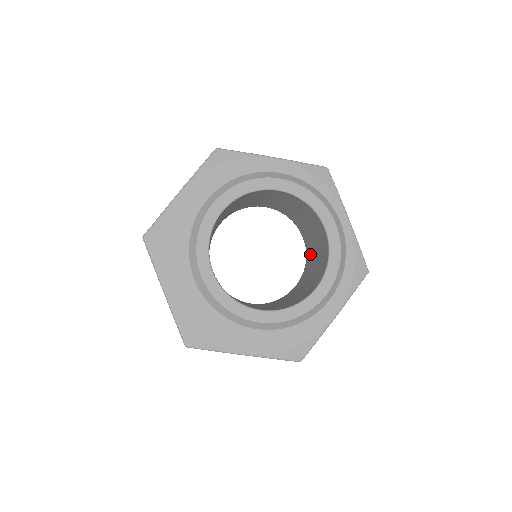
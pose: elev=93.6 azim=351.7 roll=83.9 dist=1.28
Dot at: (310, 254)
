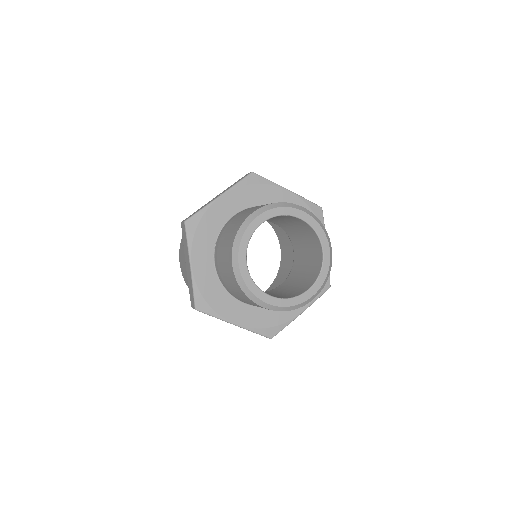
Dot at: (290, 231)
